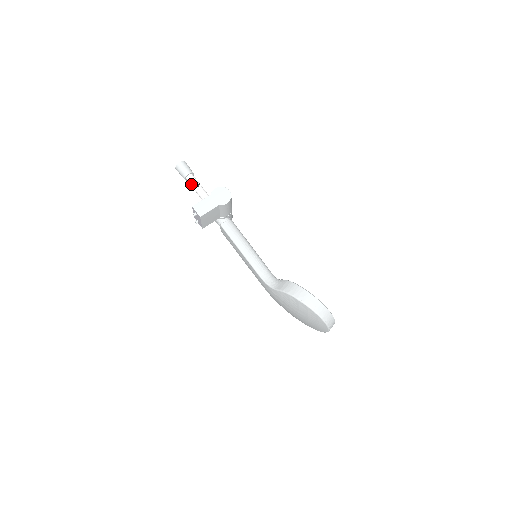
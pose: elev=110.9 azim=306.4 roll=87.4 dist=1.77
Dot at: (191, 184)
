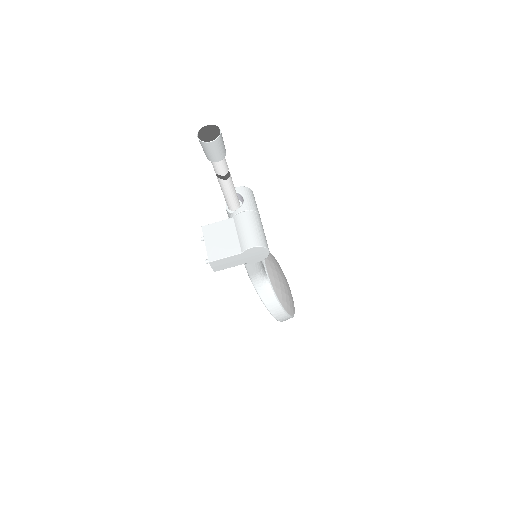
Dot at: (215, 170)
